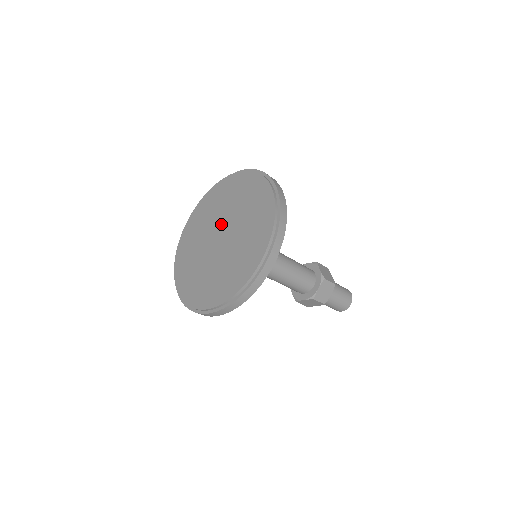
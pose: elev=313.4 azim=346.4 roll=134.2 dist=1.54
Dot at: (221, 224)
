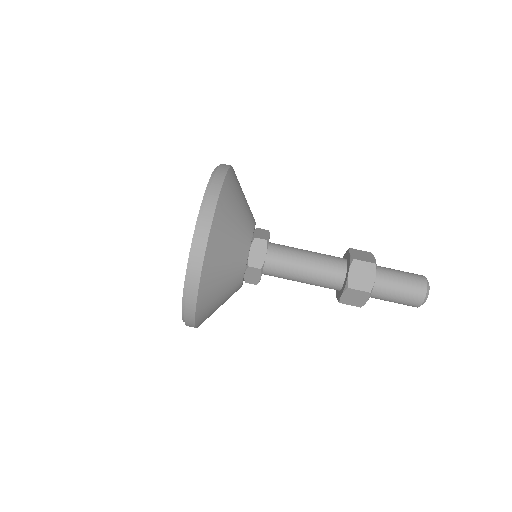
Dot at: occluded
